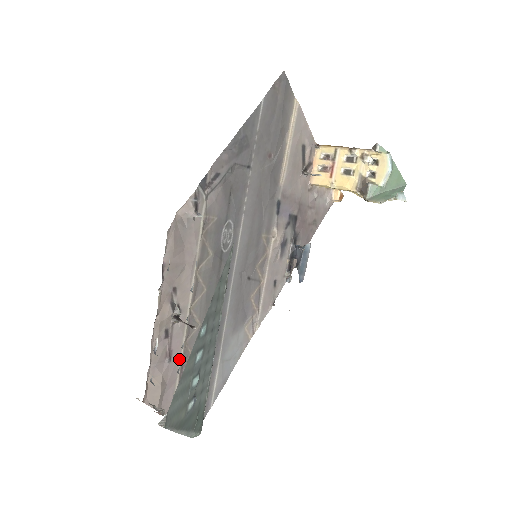
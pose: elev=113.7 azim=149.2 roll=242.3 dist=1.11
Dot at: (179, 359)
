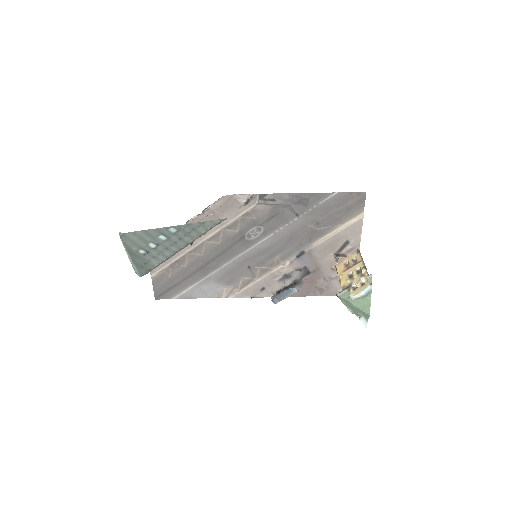
Dot at: (178, 256)
